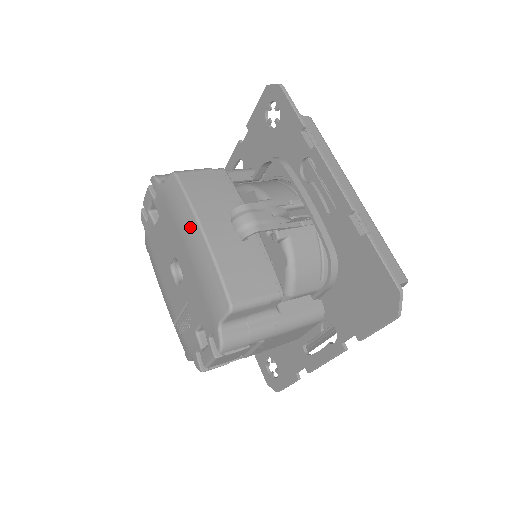
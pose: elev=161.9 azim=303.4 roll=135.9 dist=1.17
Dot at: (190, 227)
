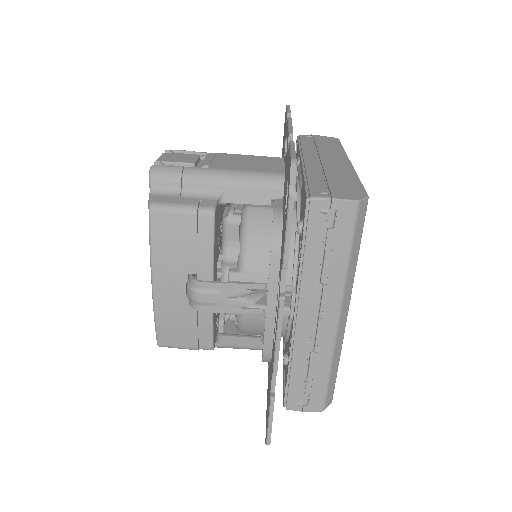
Dot at: occluded
